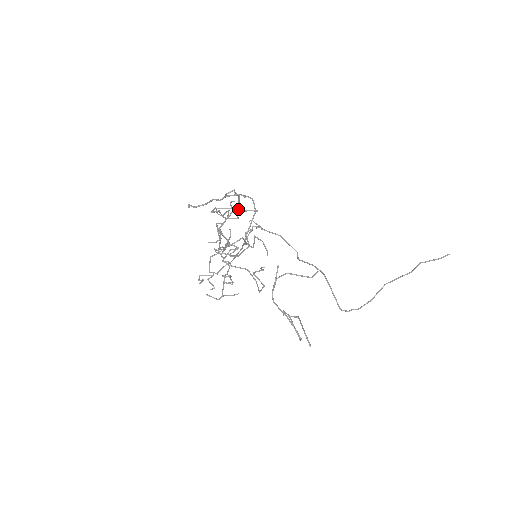
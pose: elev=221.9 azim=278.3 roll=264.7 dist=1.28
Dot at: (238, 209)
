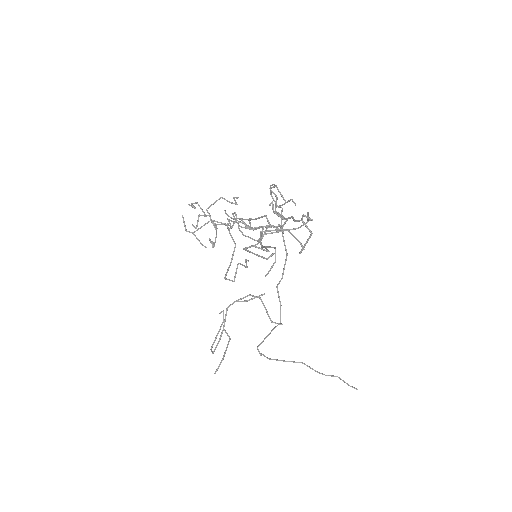
Dot at: (300, 253)
